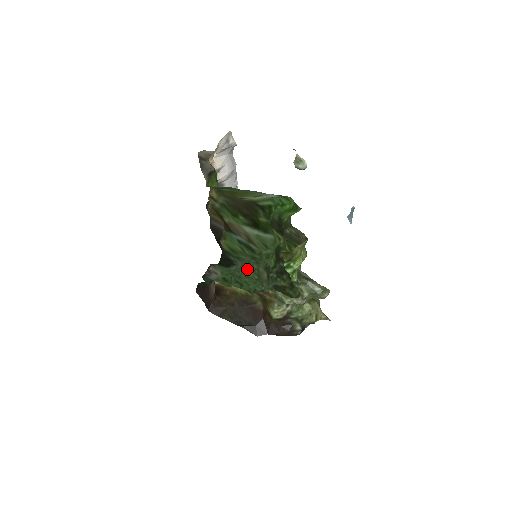
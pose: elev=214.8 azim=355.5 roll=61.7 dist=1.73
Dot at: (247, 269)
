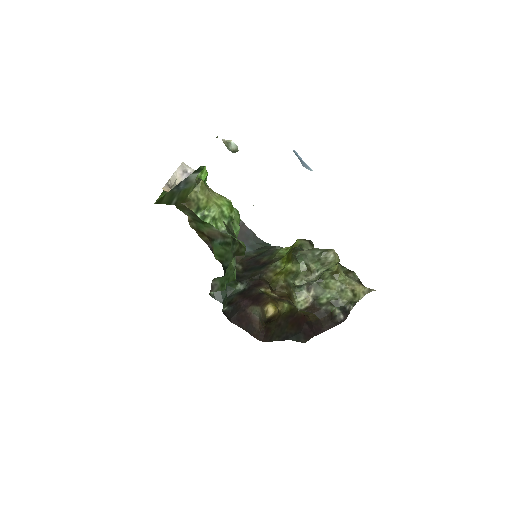
Dot at: (230, 262)
